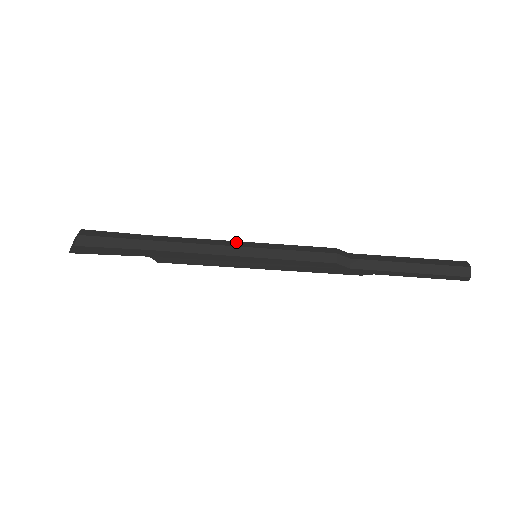
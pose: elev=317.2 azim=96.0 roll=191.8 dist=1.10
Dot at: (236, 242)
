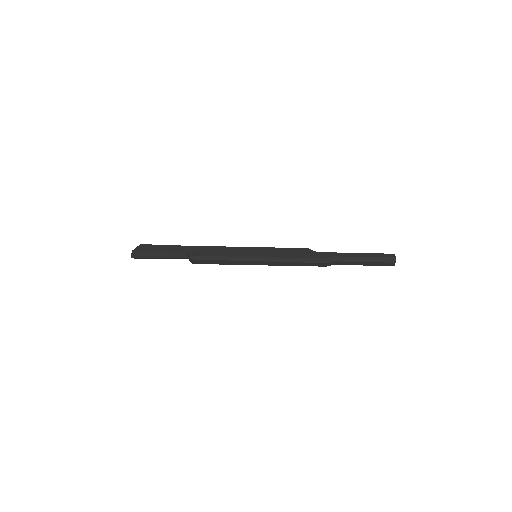
Dot at: occluded
